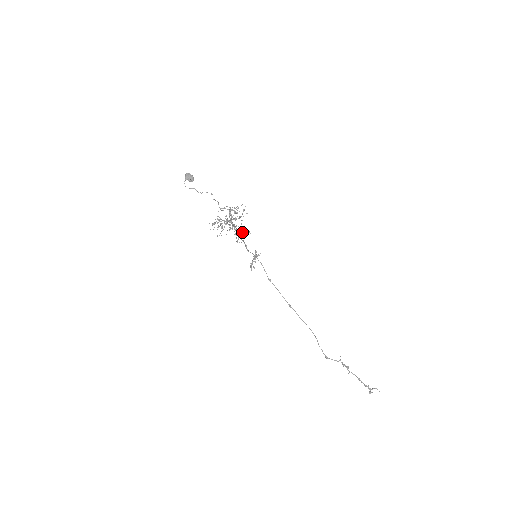
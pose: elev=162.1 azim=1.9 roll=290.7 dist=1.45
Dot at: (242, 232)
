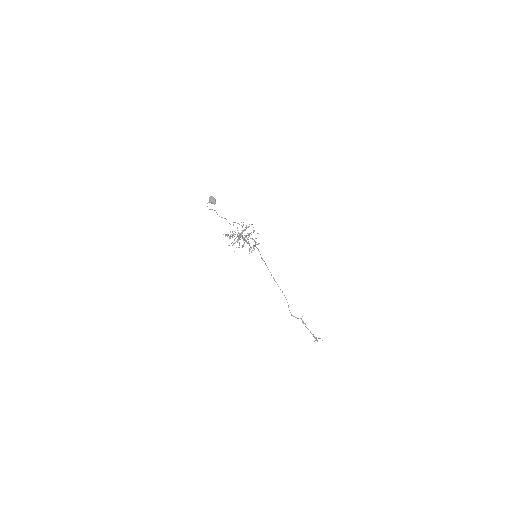
Dot at: occluded
